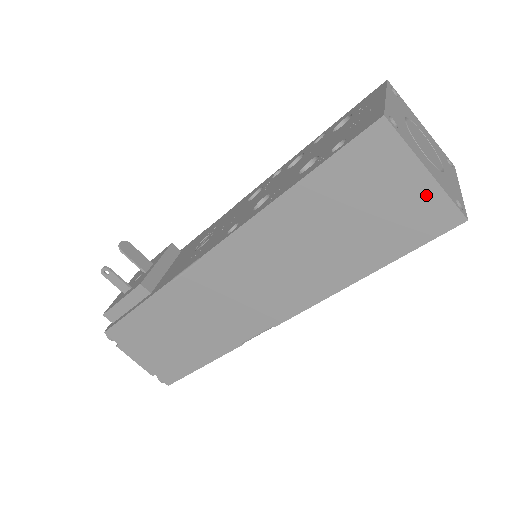
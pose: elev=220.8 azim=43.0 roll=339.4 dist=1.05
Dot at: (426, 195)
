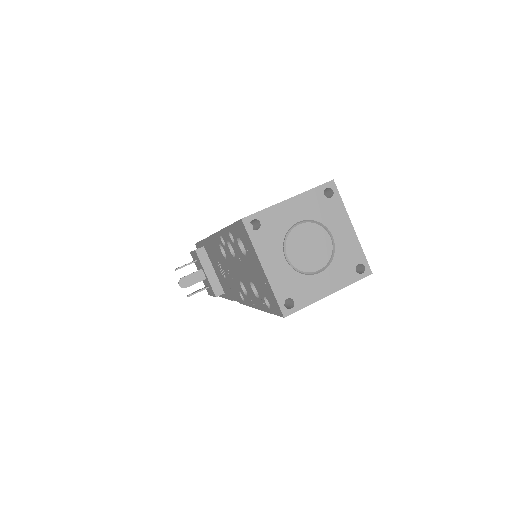
Dot at: occluded
